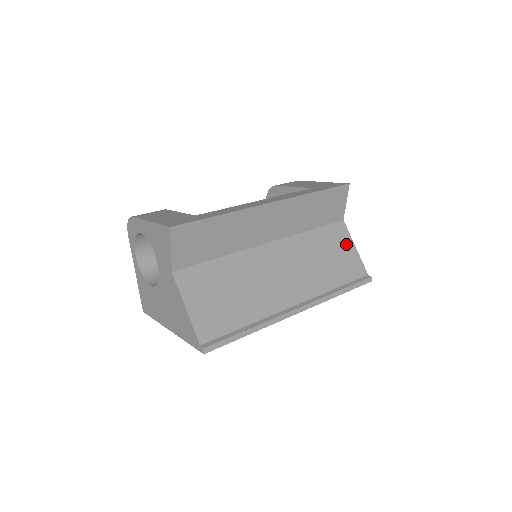
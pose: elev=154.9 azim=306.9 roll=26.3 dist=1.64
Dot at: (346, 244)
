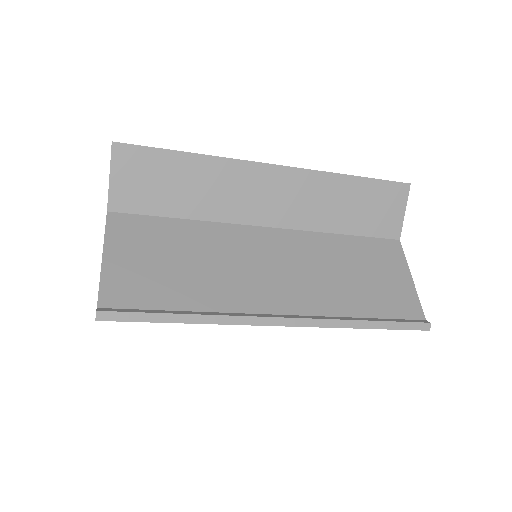
Dot at: (396, 269)
